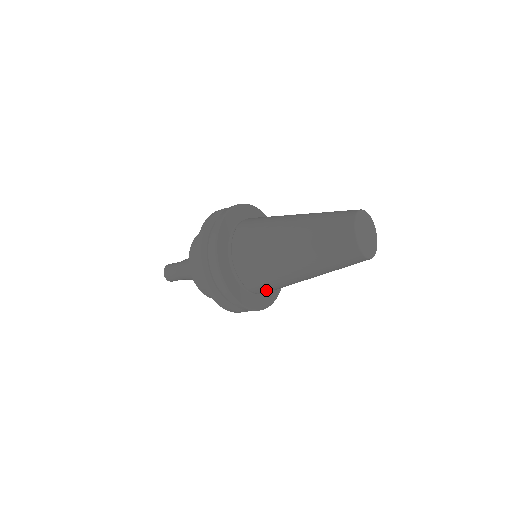
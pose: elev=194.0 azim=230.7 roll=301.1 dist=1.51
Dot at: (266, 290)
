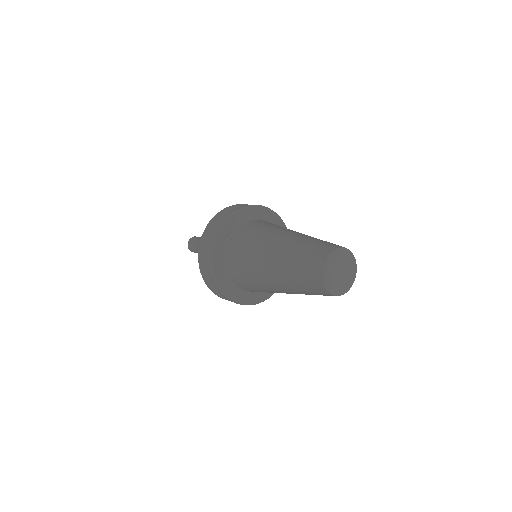
Dot at: (249, 288)
